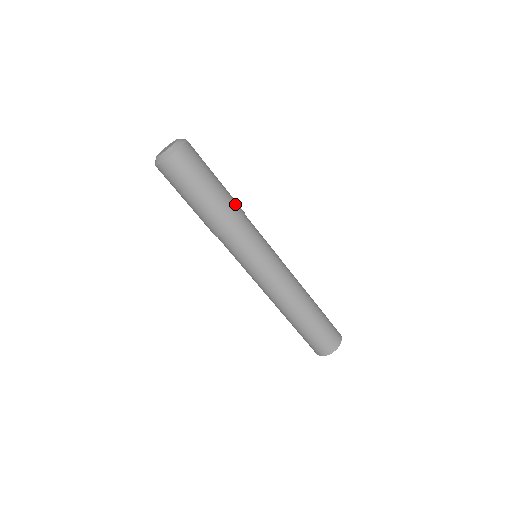
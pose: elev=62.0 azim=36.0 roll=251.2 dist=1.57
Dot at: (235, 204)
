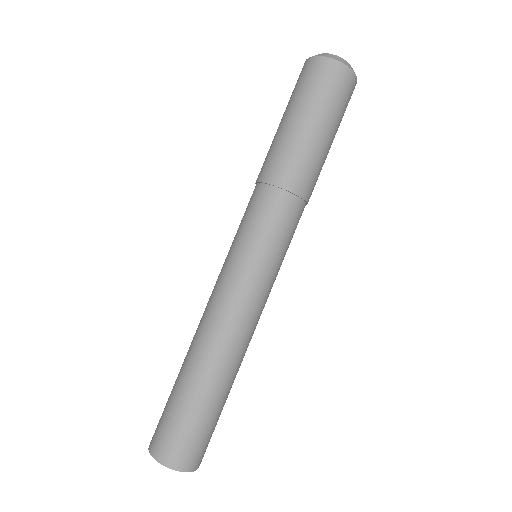
Dot at: occluded
